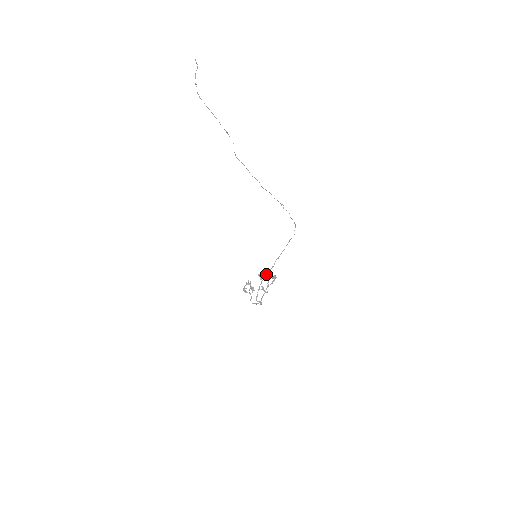
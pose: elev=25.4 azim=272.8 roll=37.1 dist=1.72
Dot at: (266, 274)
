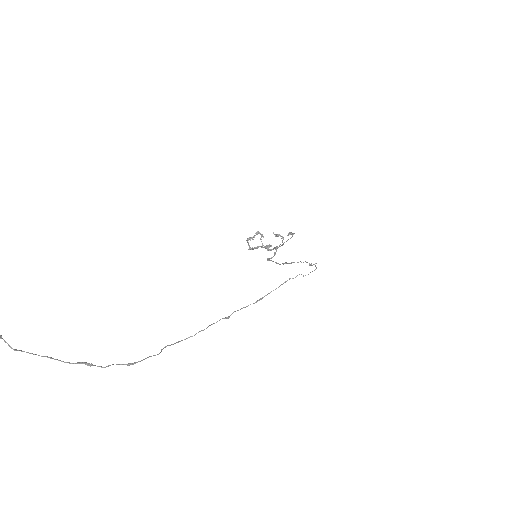
Dot at: (276, 263)
